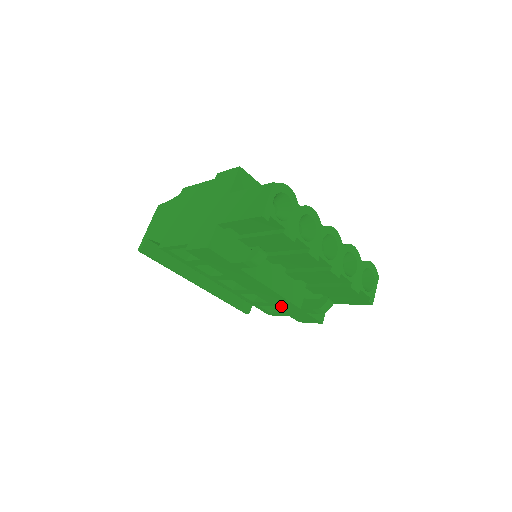
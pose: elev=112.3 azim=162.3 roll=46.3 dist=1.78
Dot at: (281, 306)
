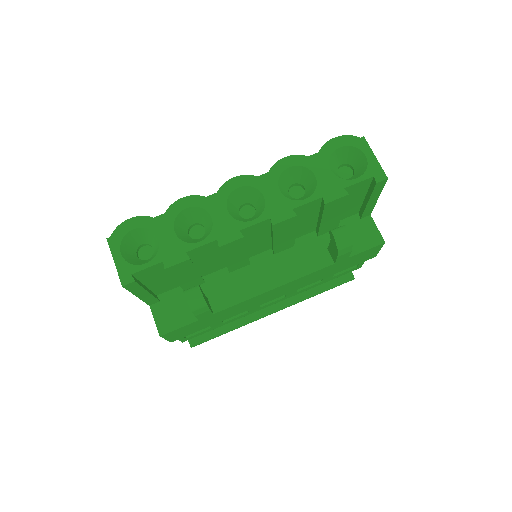
Dot at: (324, 275)
